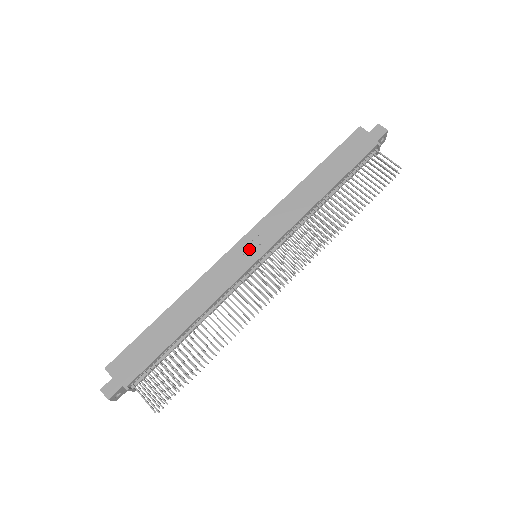
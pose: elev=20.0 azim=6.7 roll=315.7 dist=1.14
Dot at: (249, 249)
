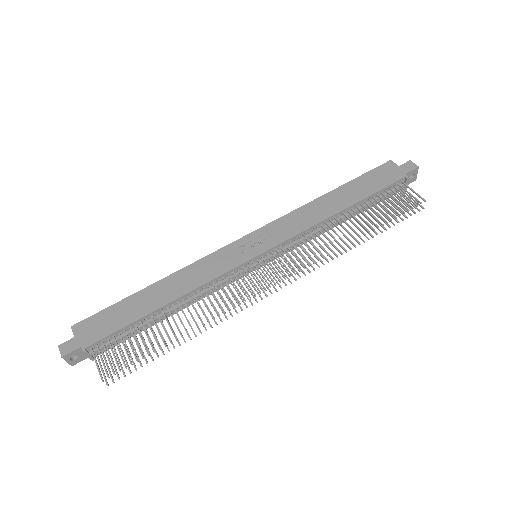
Dot at: (250, 246)
